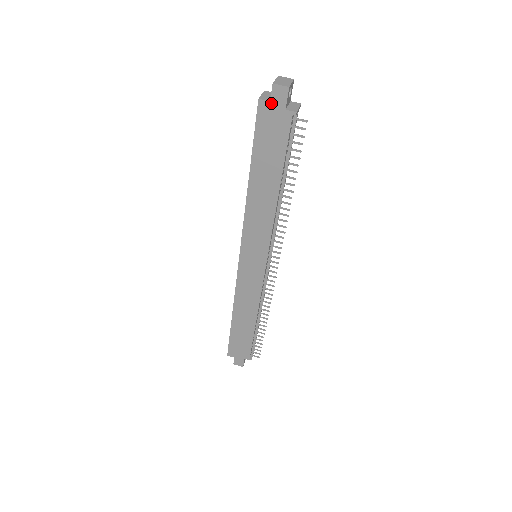
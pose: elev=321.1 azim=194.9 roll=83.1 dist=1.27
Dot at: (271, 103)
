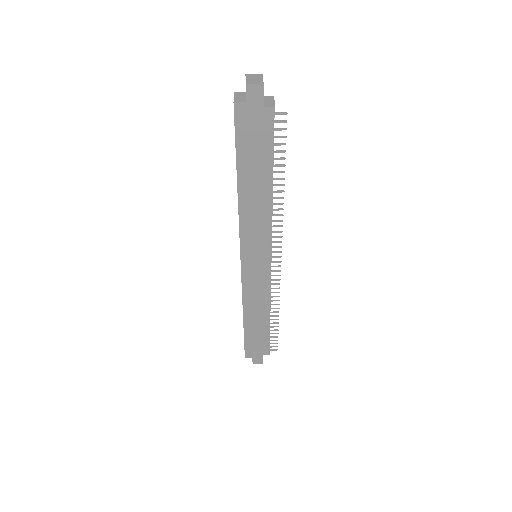
Dot at: (247, 104)
